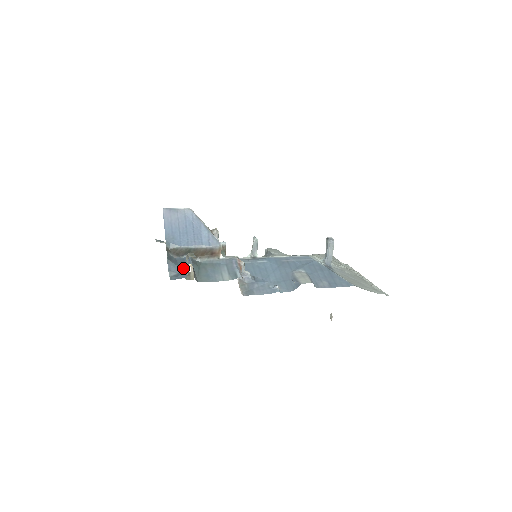
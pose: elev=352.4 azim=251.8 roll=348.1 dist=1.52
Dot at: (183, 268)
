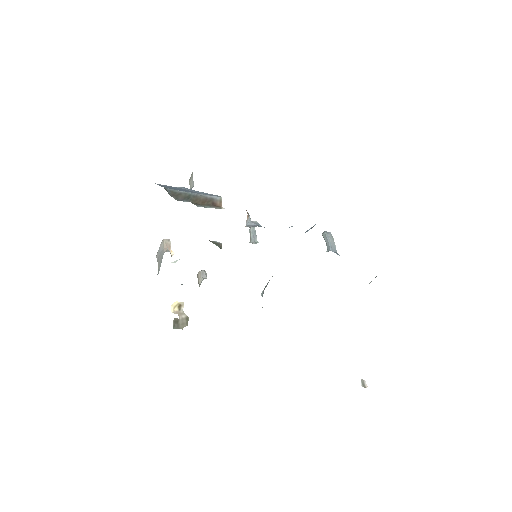
Dot at: occluded
